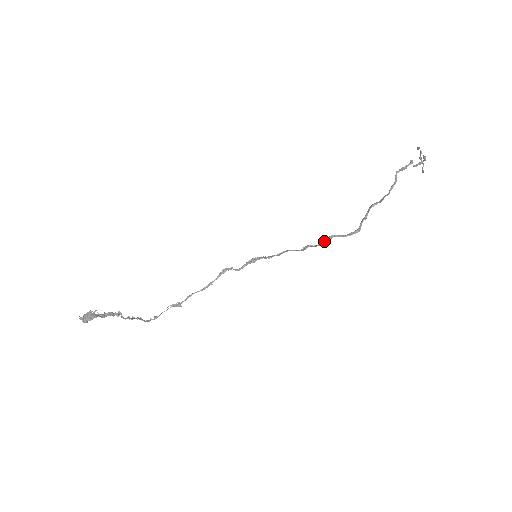
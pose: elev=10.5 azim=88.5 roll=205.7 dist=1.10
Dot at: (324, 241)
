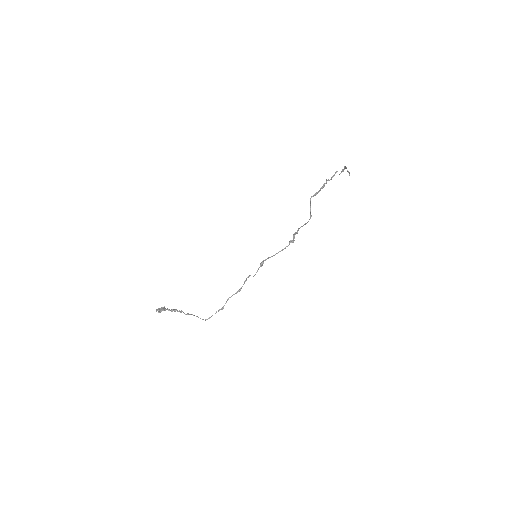
Dot at: (295, 233)
